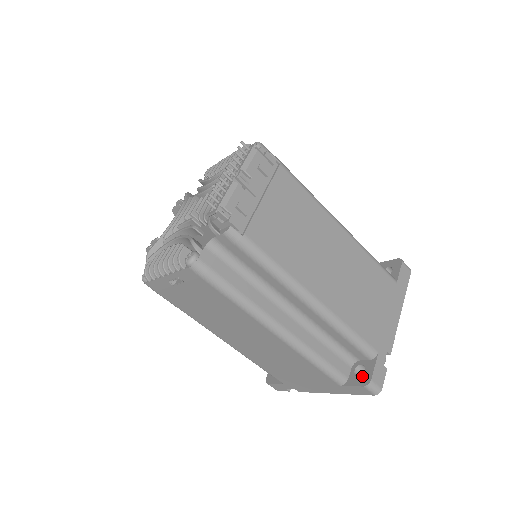
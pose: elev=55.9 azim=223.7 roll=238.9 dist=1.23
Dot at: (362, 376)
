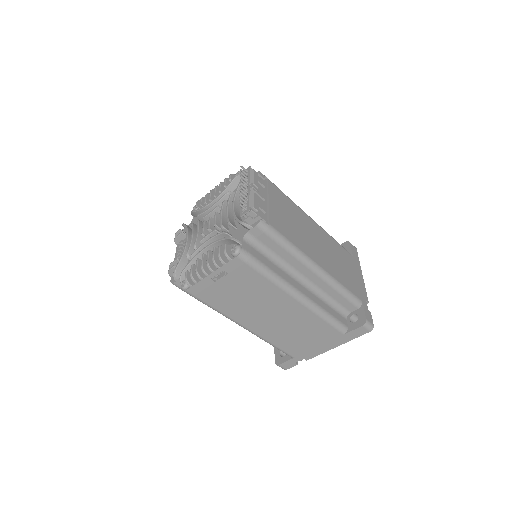
Dot at: (358, 320)
